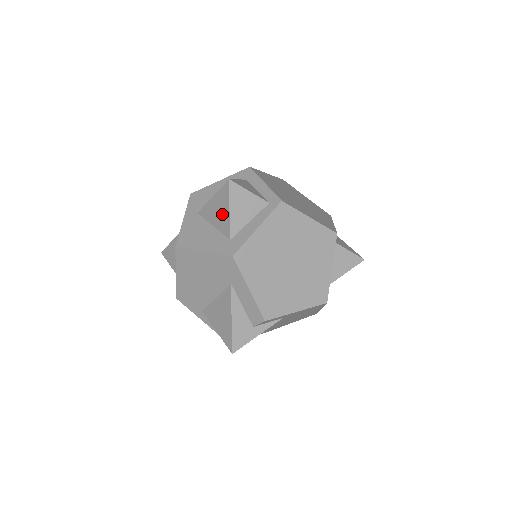
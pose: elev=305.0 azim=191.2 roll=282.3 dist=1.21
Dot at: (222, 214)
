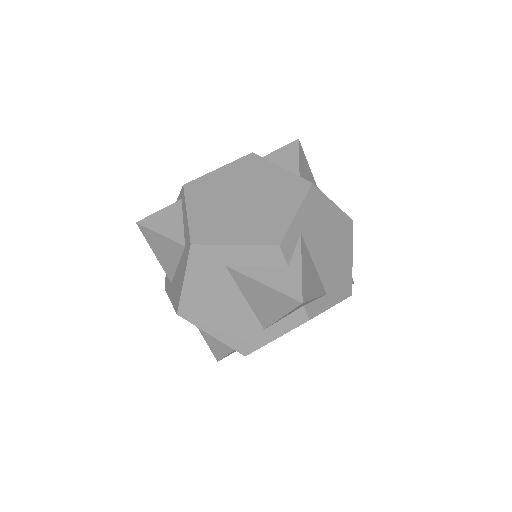
Dot at: (165, 247)
